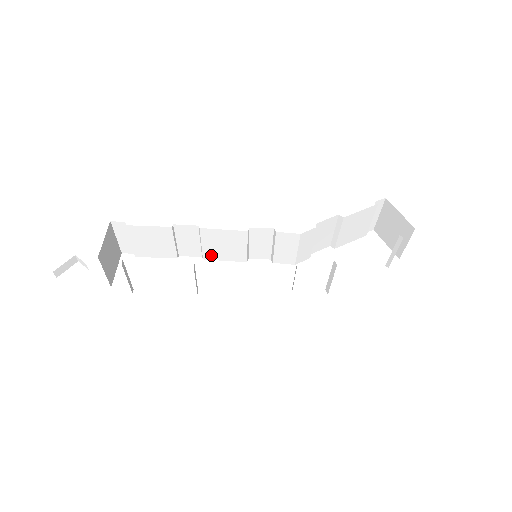
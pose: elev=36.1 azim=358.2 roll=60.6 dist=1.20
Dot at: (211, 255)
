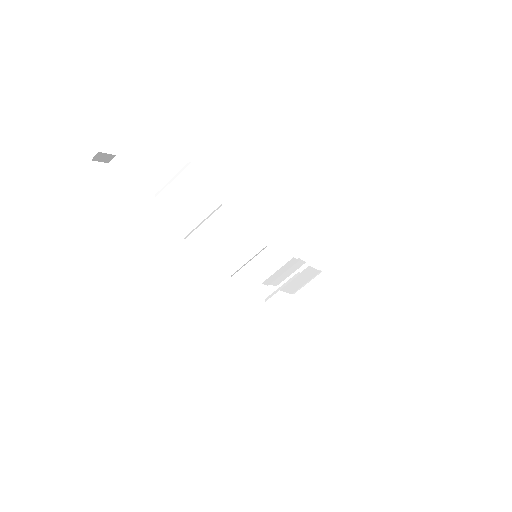
Dot at: (216, 237)
